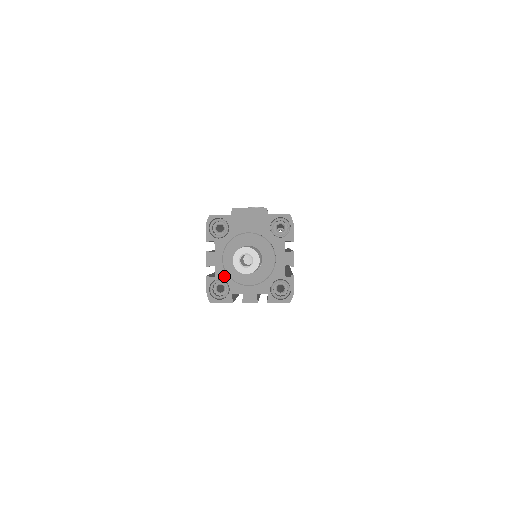
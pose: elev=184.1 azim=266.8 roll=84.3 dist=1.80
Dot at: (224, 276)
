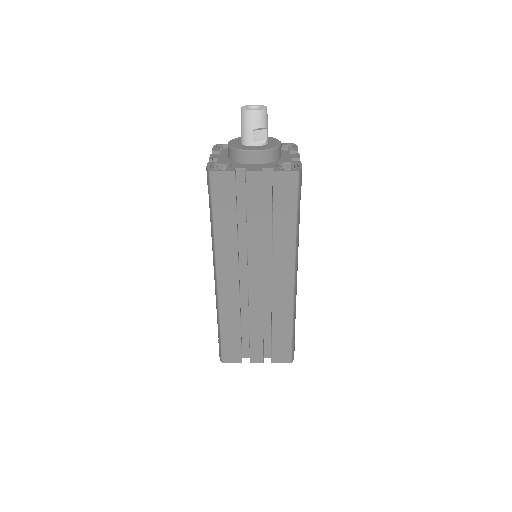
Dot at: (227, 162)
